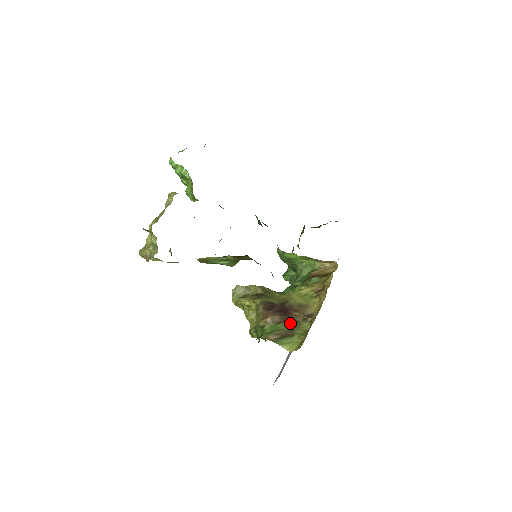
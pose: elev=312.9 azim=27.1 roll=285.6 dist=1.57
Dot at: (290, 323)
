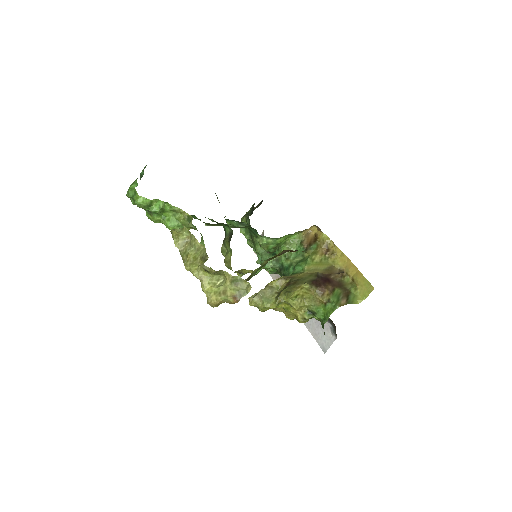
Dot at: (338, 285)
